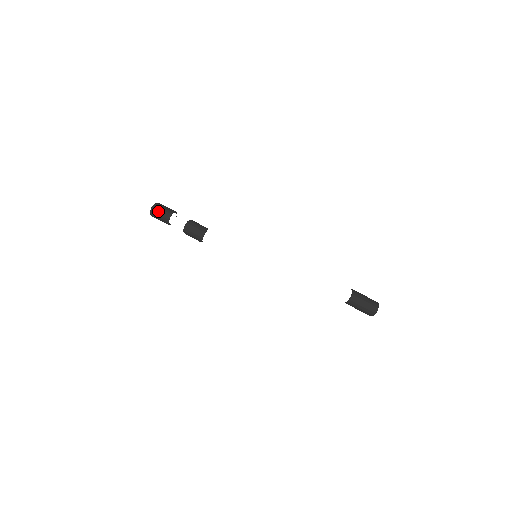
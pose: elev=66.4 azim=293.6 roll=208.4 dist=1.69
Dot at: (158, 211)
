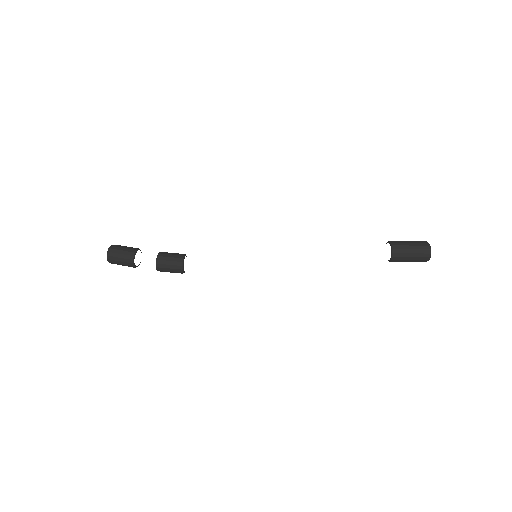
Dot at: (116, 261)
